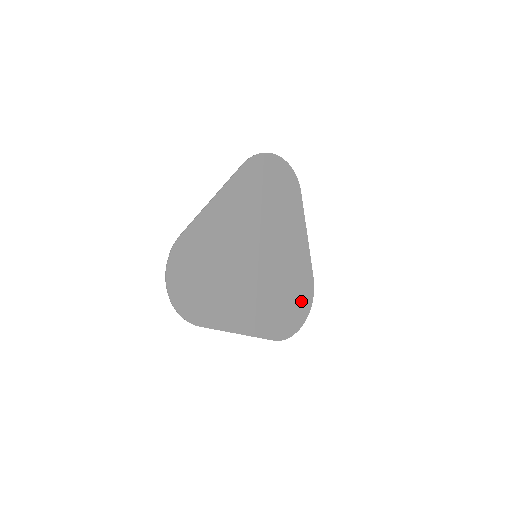
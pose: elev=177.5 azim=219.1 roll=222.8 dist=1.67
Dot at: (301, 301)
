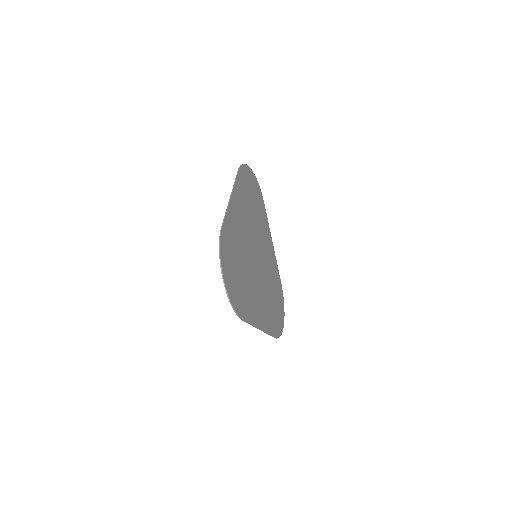
Dot at: (280, 302)
